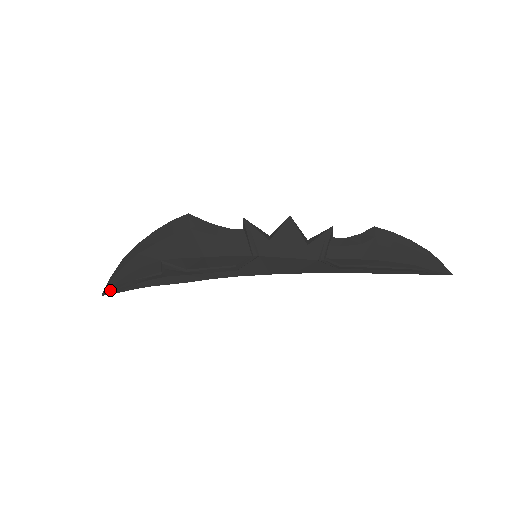
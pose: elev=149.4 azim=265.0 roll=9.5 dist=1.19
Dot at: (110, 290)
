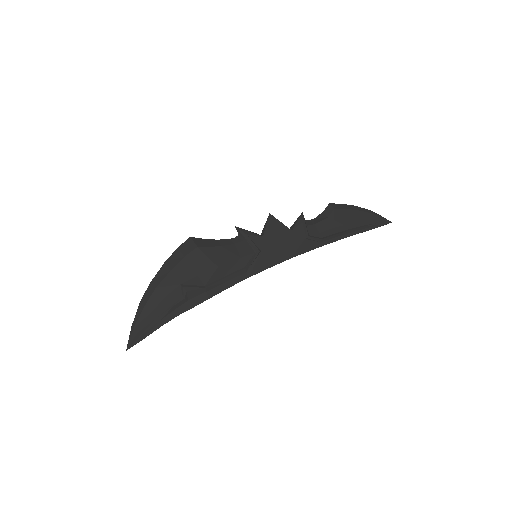
Dot at: (135, 339)
